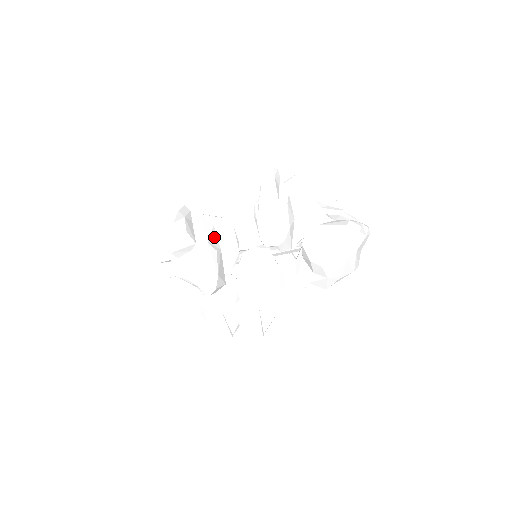
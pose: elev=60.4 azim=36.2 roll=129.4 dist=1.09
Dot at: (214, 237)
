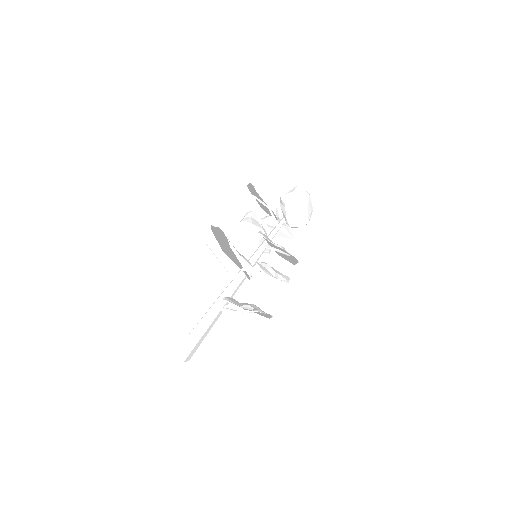
Dot at: (230, 251)
